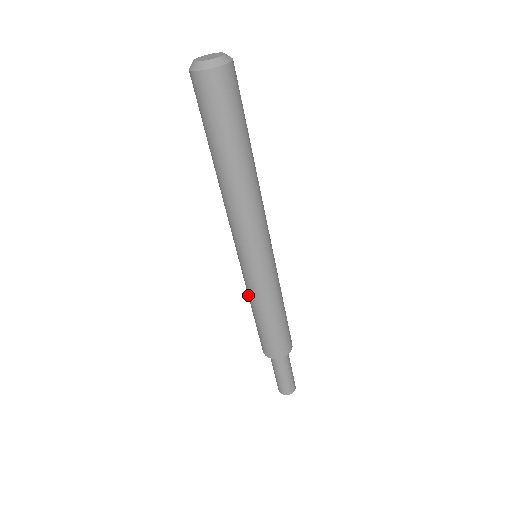
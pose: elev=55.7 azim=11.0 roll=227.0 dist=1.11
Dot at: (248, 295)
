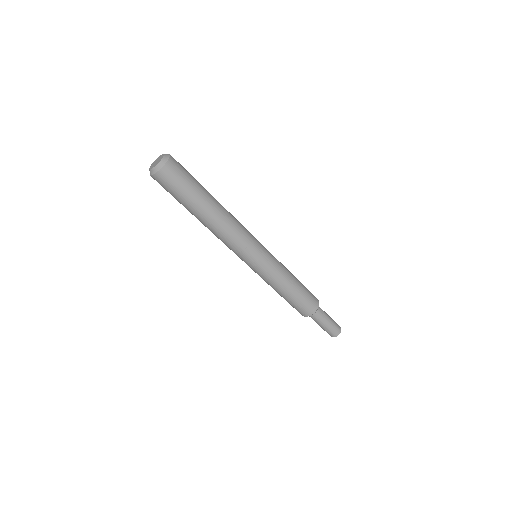
Dot at: occluded
